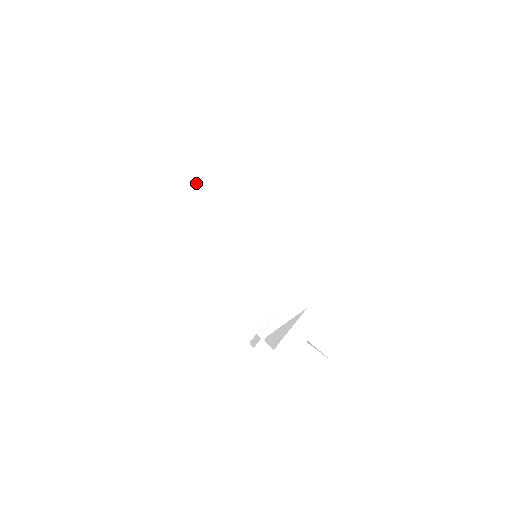
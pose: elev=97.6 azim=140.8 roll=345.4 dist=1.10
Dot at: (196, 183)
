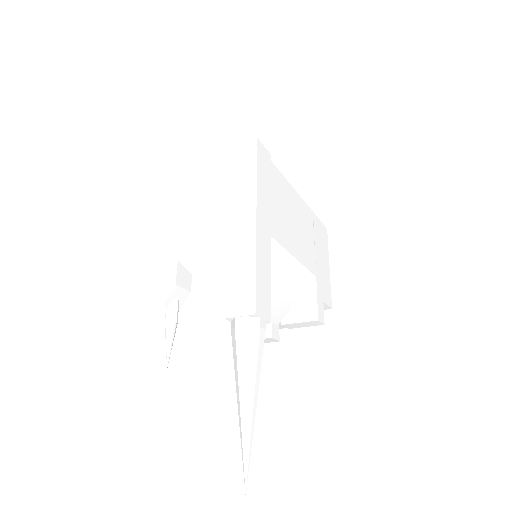
Dot at: (258, 199)
